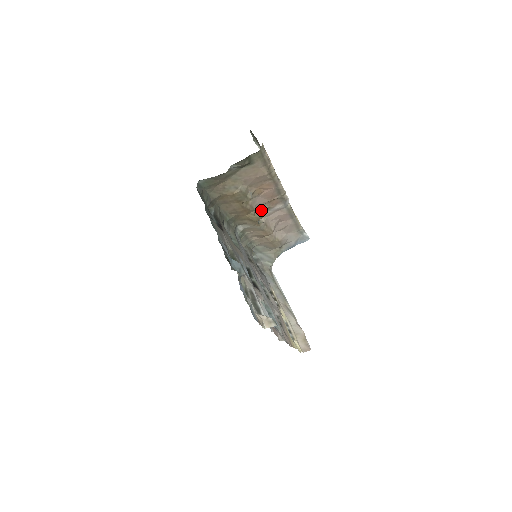
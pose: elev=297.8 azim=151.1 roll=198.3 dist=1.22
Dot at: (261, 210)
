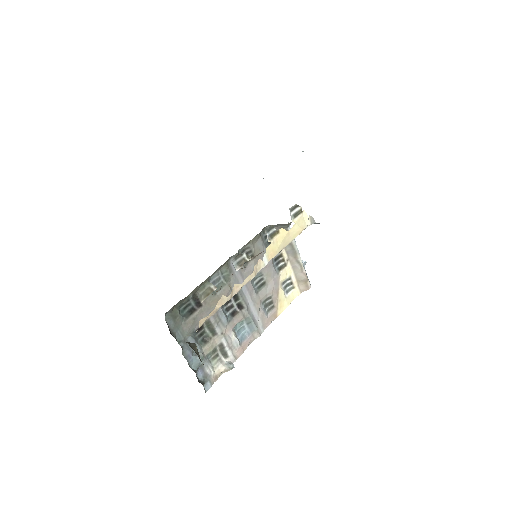
Dot at: (242, 268)
